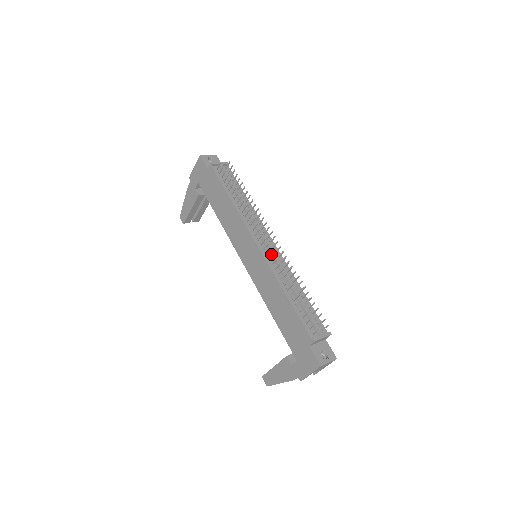
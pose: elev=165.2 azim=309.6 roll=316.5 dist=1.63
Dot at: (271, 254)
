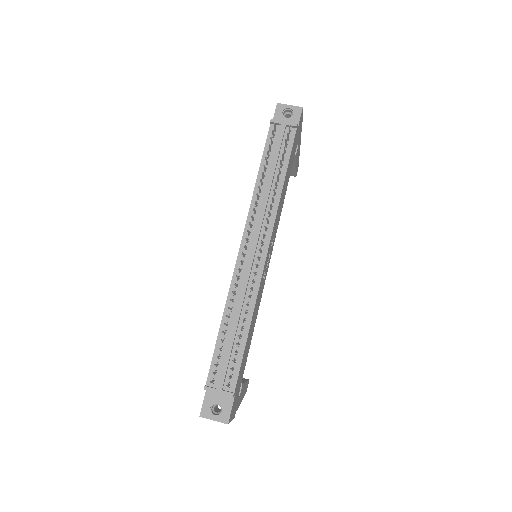
Dot at: (246, 266)
